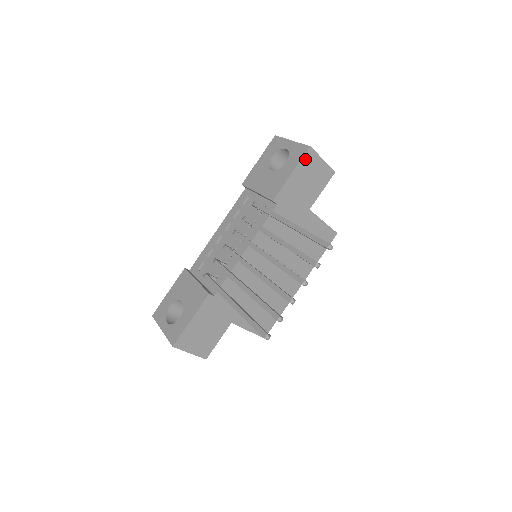
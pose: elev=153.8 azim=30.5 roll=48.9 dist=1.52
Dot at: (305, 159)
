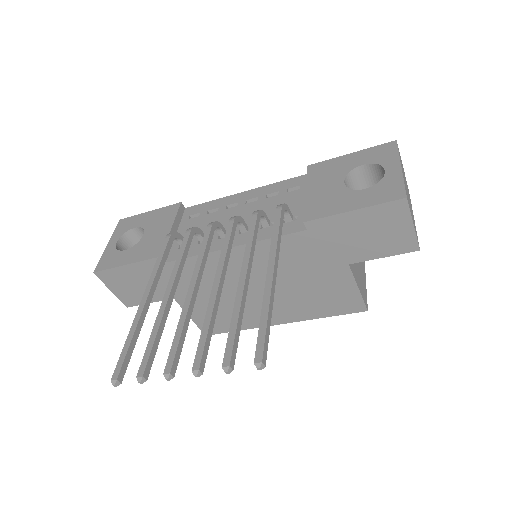
Dot at: (387, 207)
